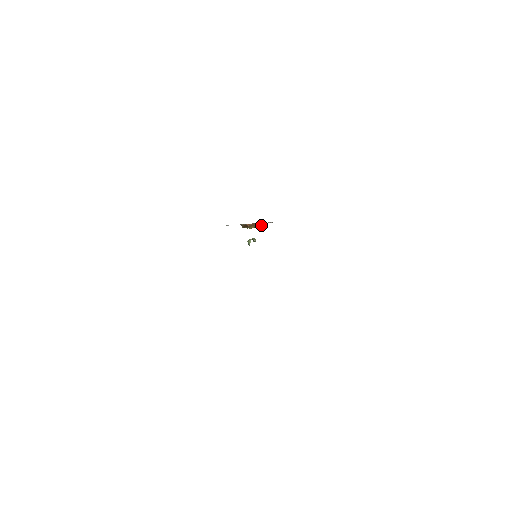
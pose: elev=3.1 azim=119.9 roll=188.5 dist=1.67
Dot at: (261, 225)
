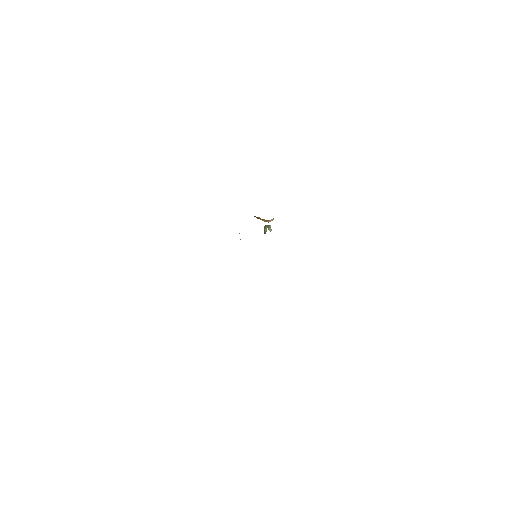
Dot at: (263, 220)
